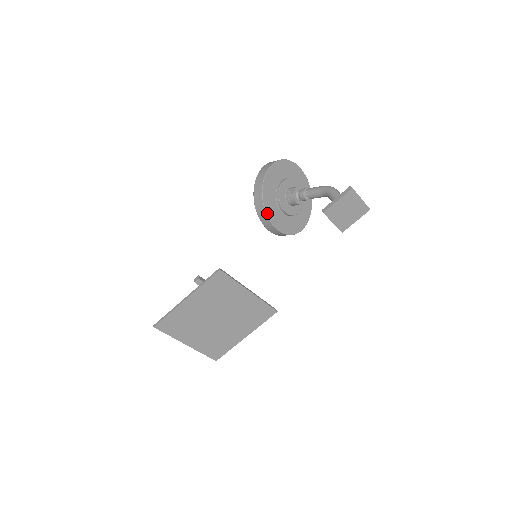
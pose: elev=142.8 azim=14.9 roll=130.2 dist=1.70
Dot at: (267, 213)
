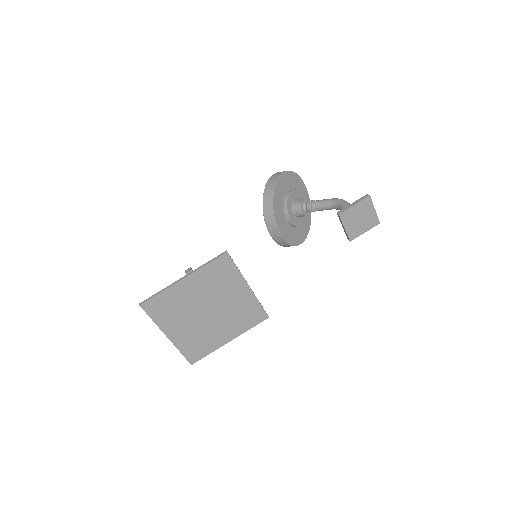
Dot at: (275, 215)
